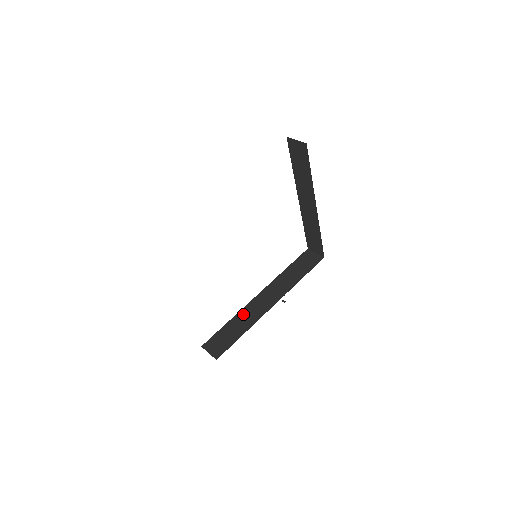
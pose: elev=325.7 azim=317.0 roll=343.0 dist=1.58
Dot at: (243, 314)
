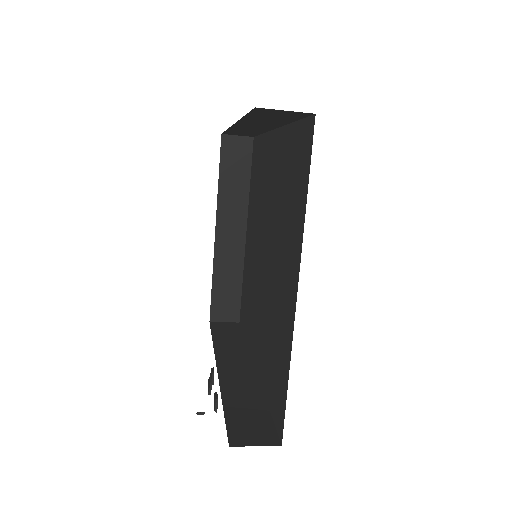
Dot at: (230, 388)
